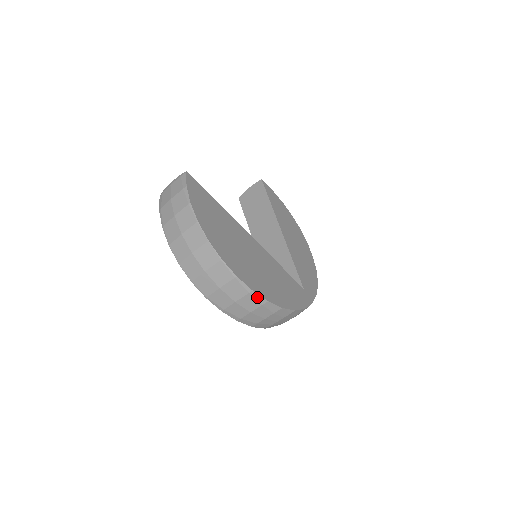
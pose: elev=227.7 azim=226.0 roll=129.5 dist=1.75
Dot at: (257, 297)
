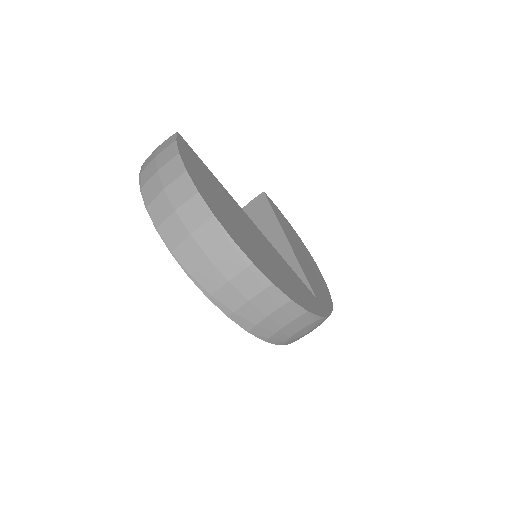
Dot at: (259, 275)
